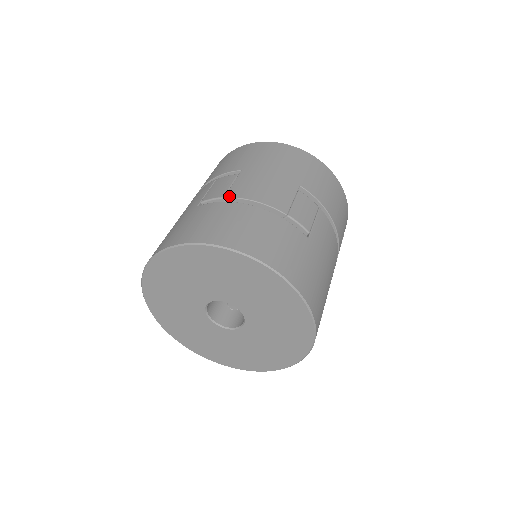
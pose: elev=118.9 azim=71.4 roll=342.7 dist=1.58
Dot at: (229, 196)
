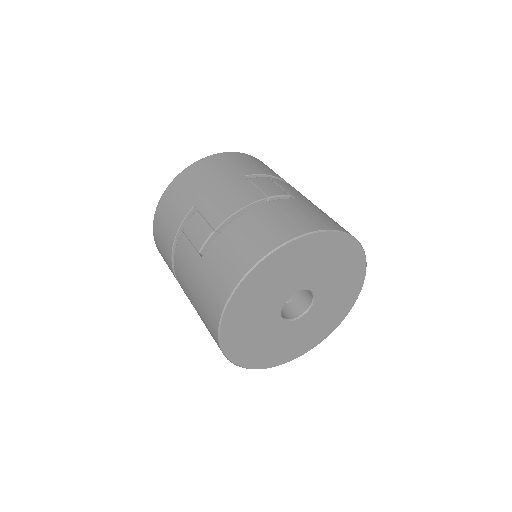
Dot at: (217, 226)
